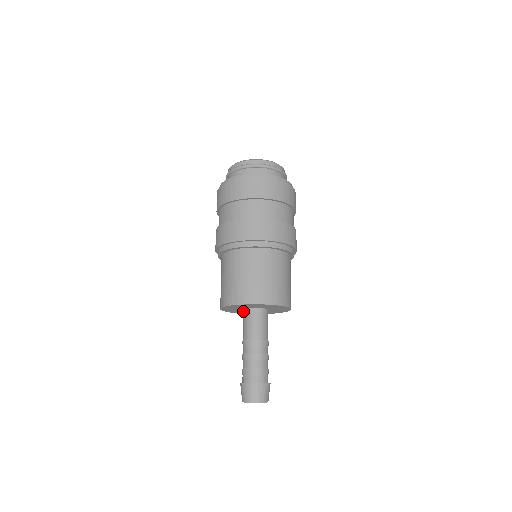
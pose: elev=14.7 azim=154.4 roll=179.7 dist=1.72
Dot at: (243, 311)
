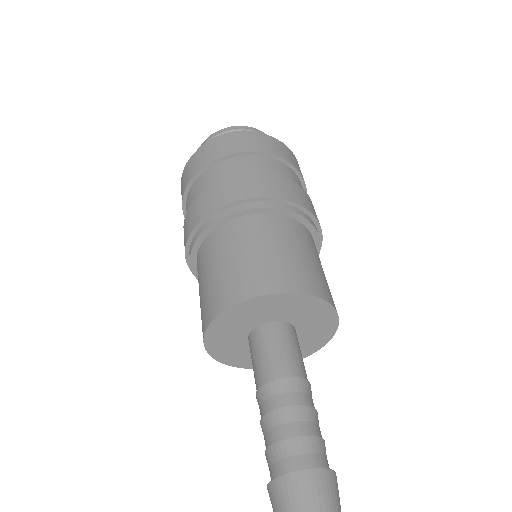
Dot at: (261, 327)
